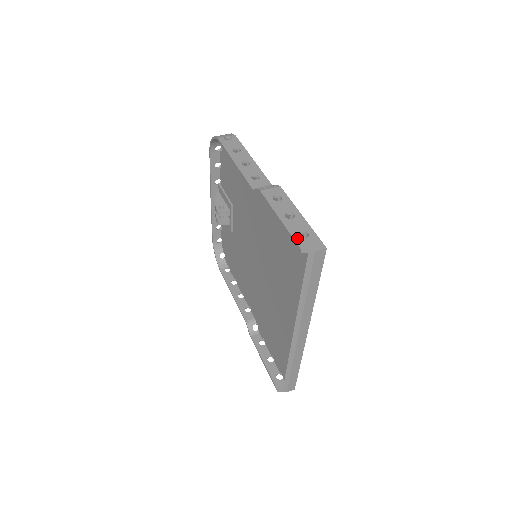
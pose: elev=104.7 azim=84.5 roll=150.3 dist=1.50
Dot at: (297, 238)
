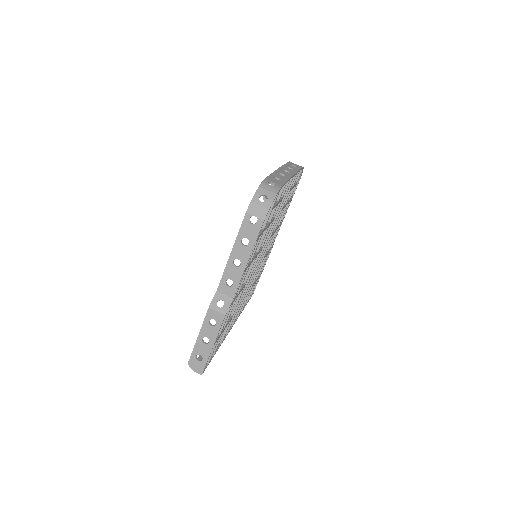
Dot at: (193, 356)
